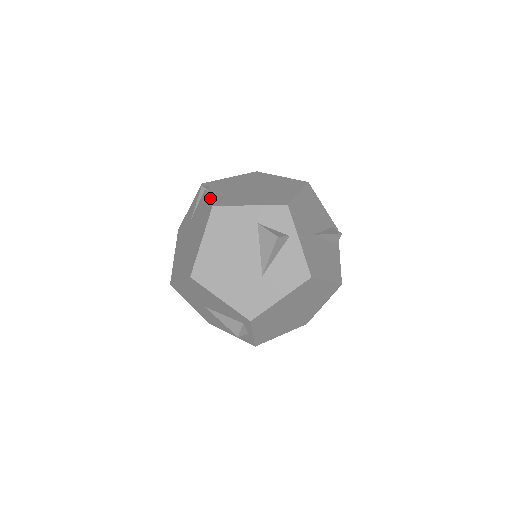
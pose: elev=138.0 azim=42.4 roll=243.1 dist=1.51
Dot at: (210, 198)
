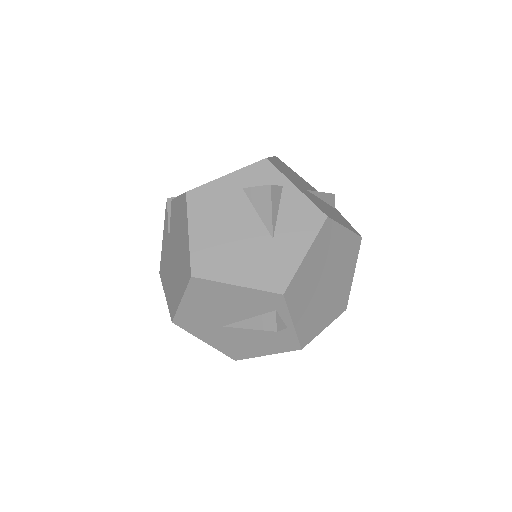
Dot at: (180, 195)
